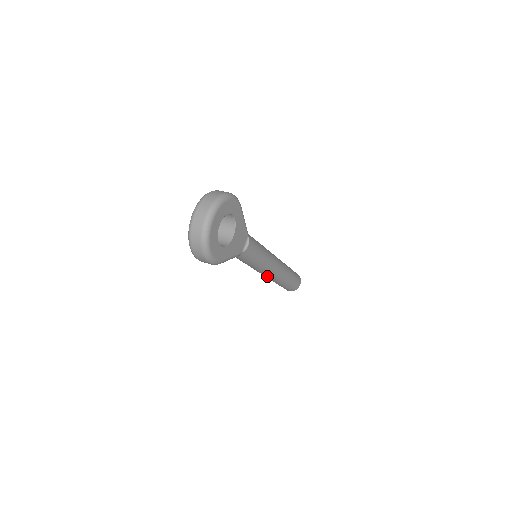
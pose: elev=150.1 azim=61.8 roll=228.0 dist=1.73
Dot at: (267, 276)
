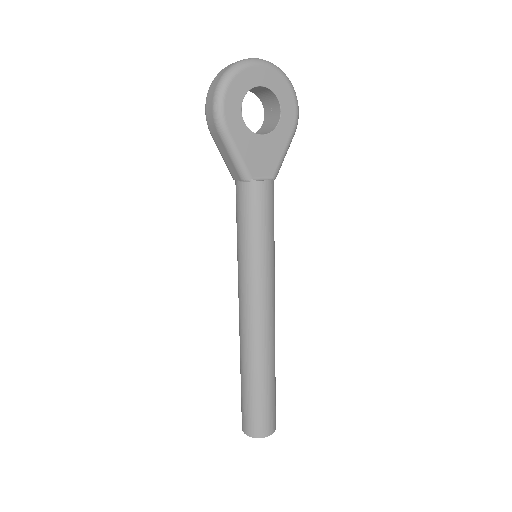
Dot at: (243, 317)
